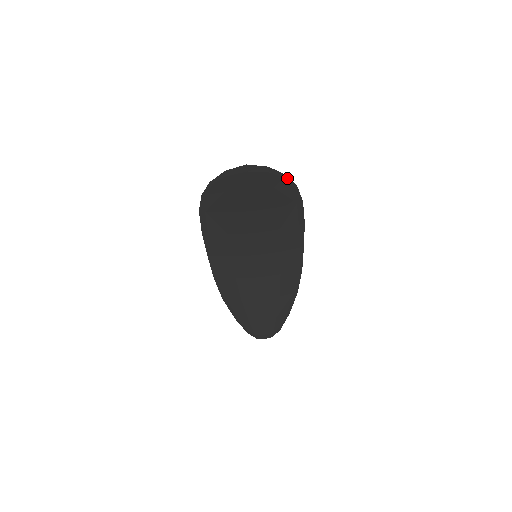
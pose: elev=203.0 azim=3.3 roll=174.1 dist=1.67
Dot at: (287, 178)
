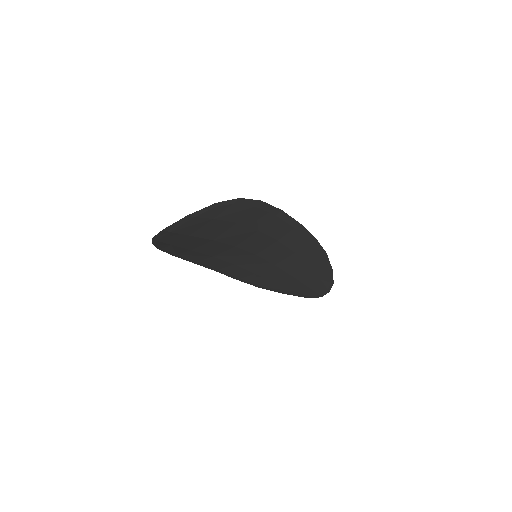
Dot at: (220, 203)
